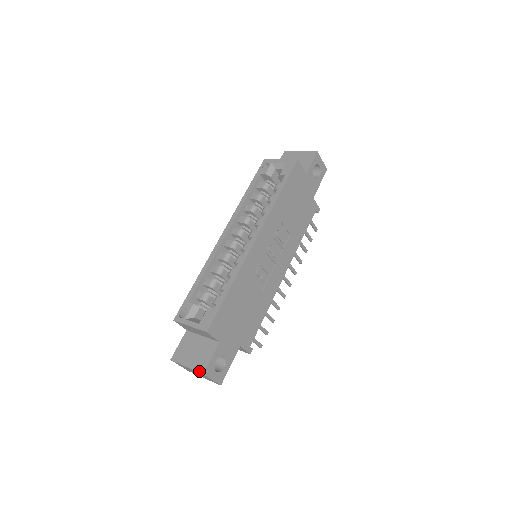
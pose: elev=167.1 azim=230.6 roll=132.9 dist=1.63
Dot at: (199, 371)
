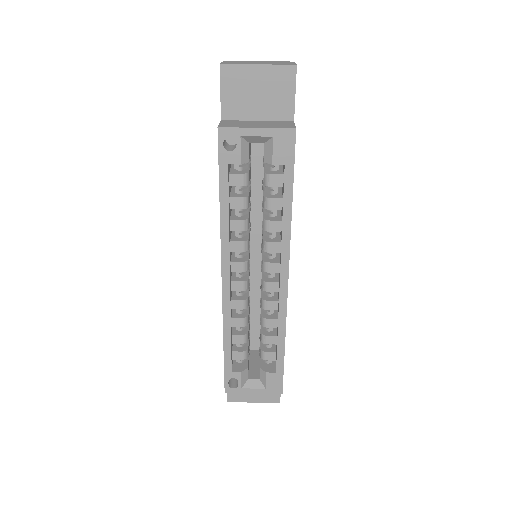
Dot at: occluded
